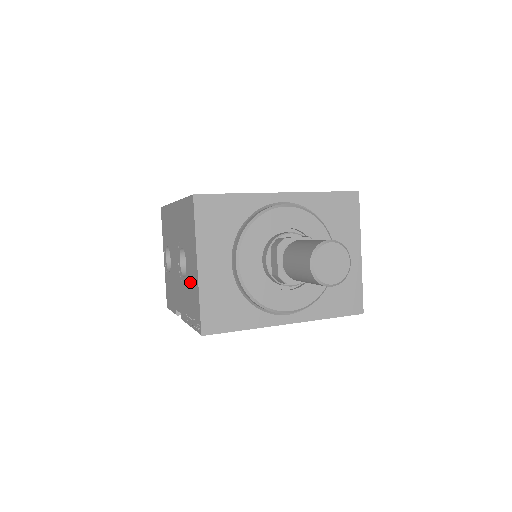
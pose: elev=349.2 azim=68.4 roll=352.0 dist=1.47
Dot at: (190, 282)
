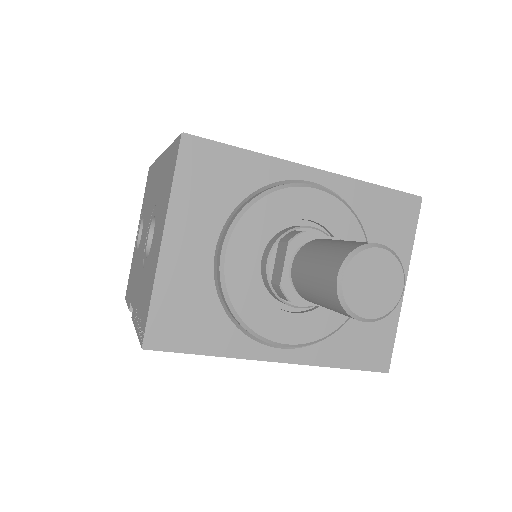
Dot at: (149, 265)
